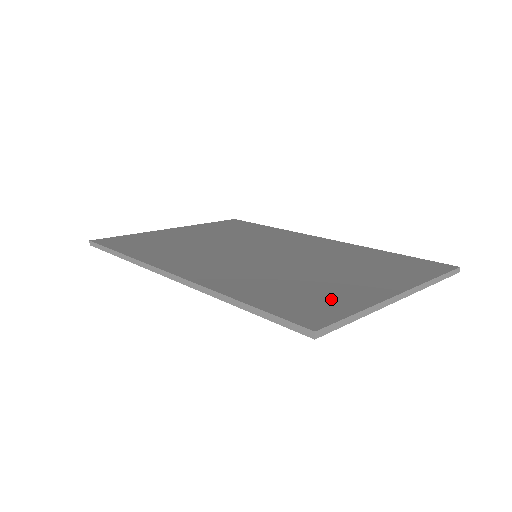
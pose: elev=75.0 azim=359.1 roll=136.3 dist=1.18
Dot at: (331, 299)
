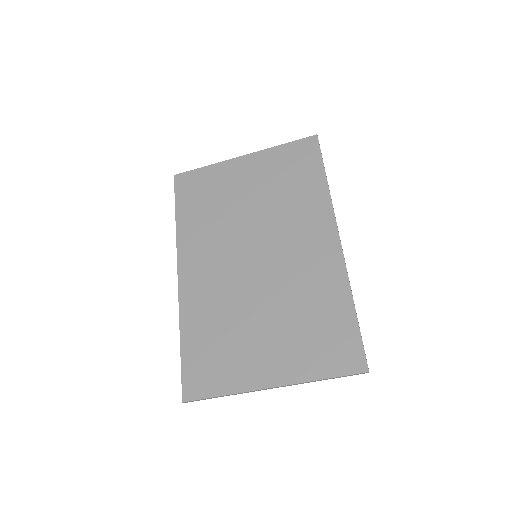
Dot at: (223, 371)
